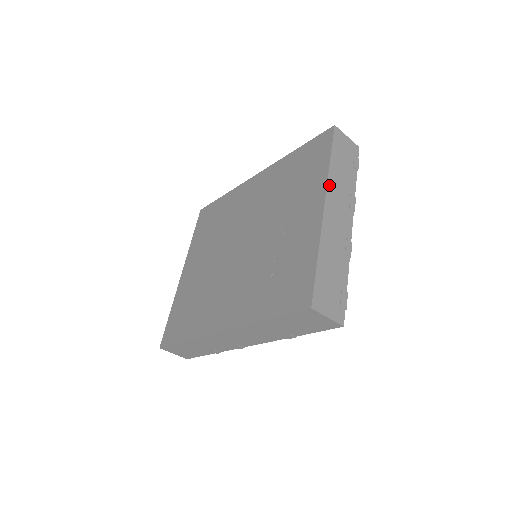
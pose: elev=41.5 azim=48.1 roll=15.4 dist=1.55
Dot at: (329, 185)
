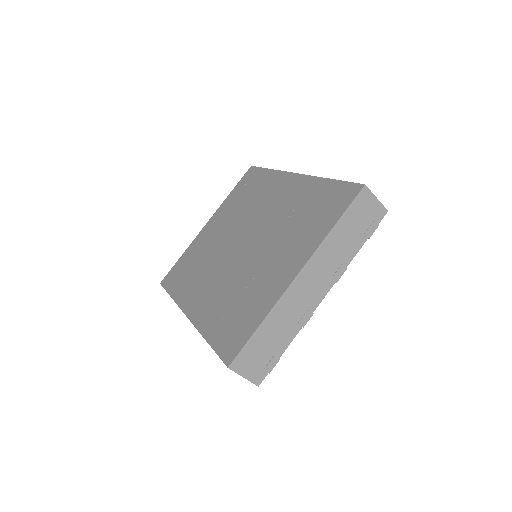
Dot at: (316, 253)
